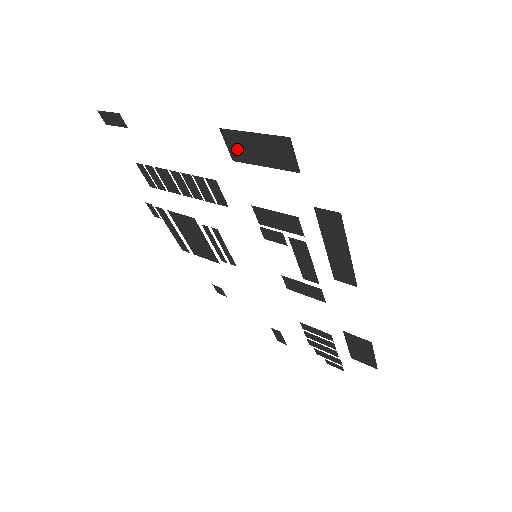
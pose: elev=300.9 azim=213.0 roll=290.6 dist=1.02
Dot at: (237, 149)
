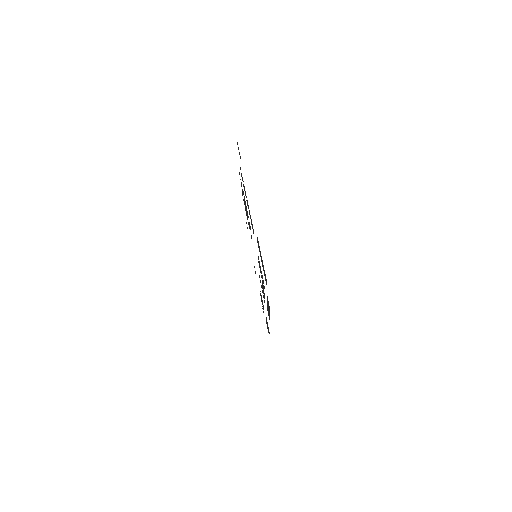
Dot at: occluded
